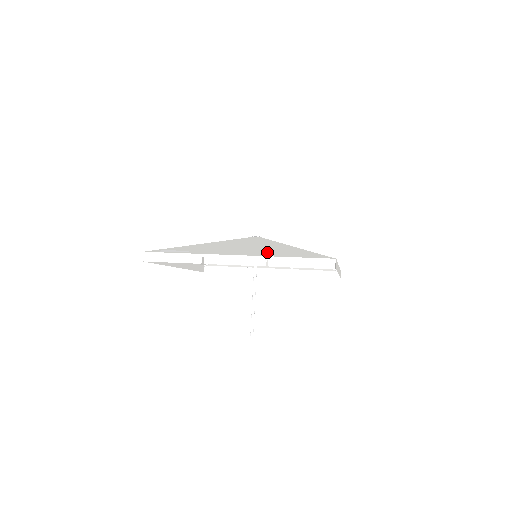
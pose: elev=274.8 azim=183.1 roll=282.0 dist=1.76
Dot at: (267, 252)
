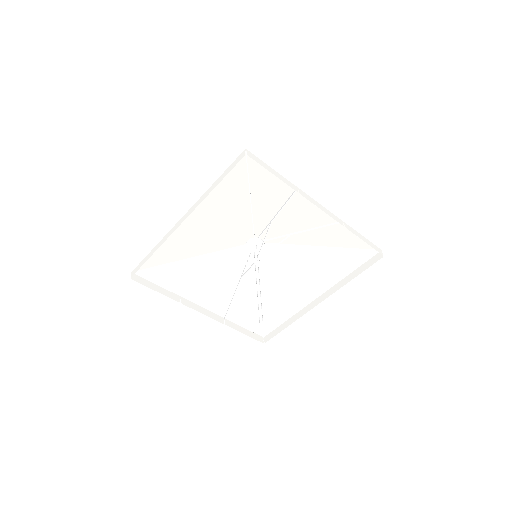
Dot at: (328, 225)
